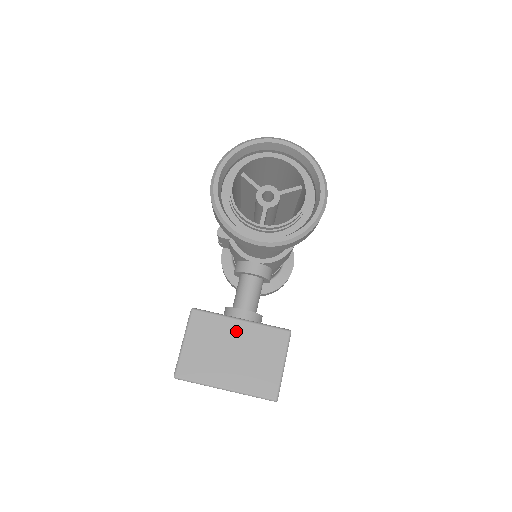
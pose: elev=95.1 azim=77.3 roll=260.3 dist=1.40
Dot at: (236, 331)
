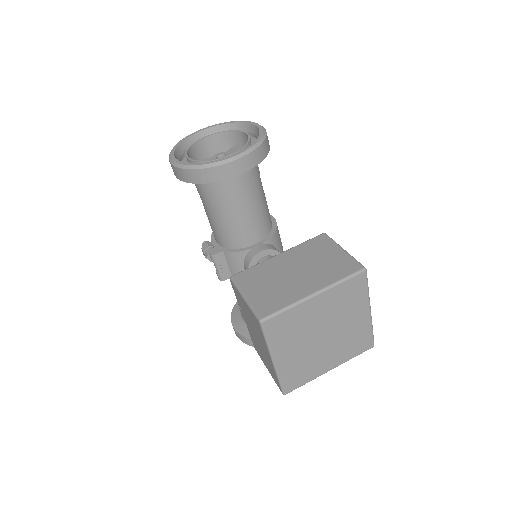
Dot at: (282, 261)
